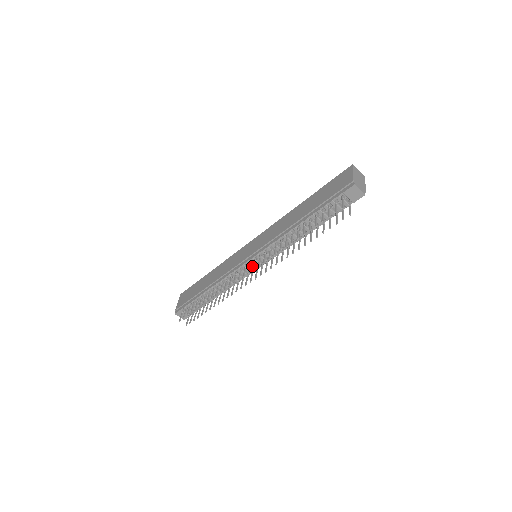
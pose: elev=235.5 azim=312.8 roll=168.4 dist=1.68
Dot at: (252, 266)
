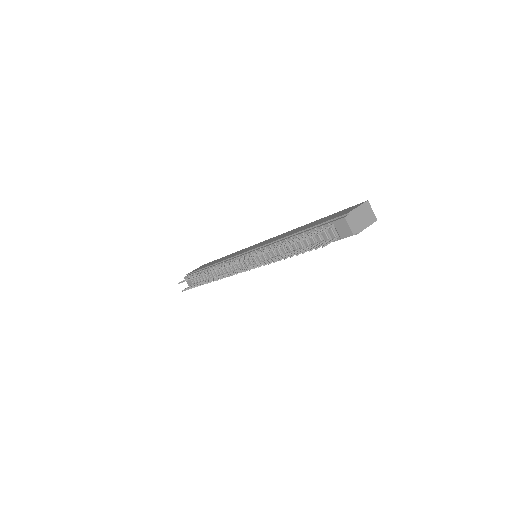
Dot at: (245, 262)
